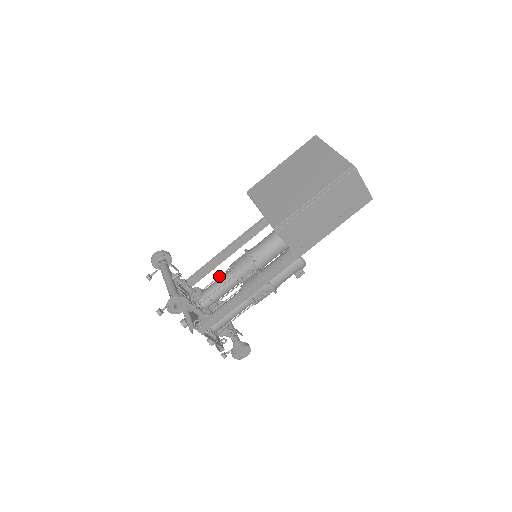
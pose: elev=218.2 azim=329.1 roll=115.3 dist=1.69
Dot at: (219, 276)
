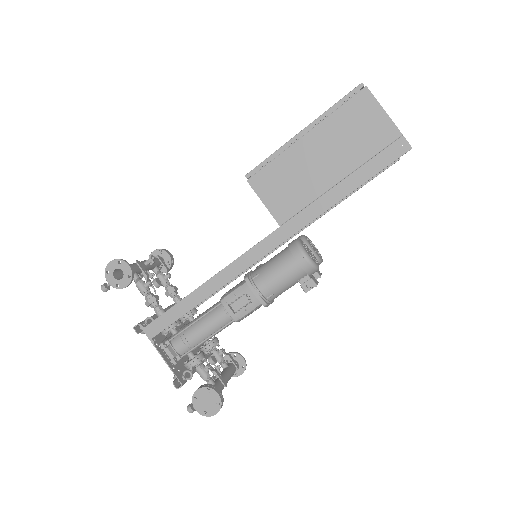
Dot at: occluded
